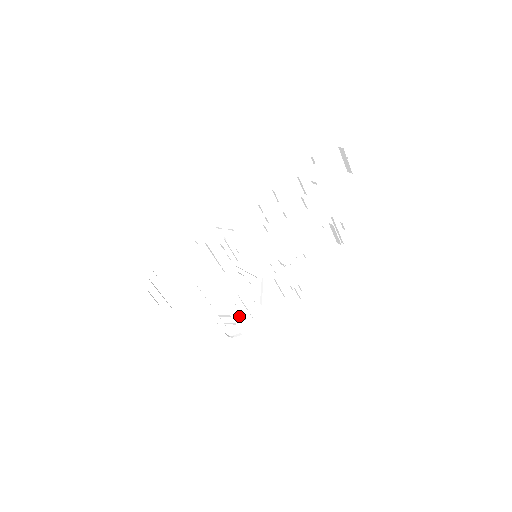
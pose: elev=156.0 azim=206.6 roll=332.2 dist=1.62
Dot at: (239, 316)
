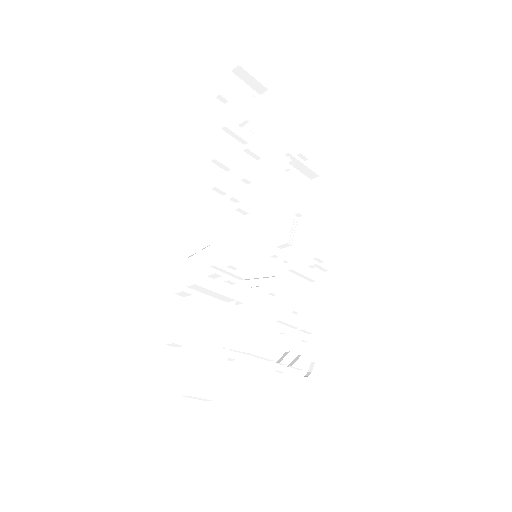
Dot at: (294, 344)
